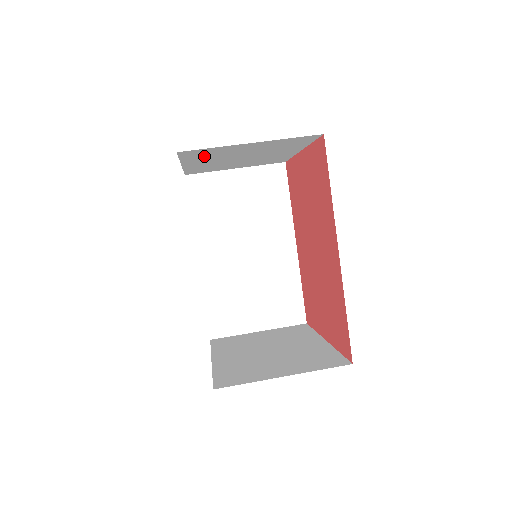
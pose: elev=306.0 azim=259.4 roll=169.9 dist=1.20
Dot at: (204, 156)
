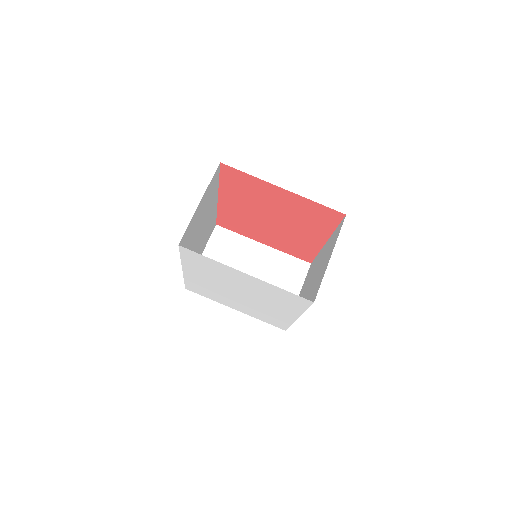
Dot at: occluded
